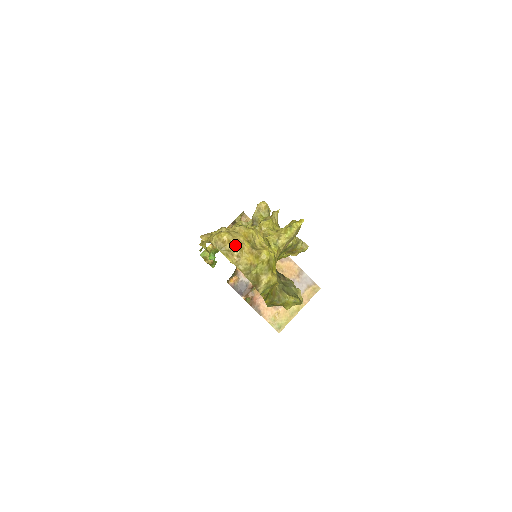
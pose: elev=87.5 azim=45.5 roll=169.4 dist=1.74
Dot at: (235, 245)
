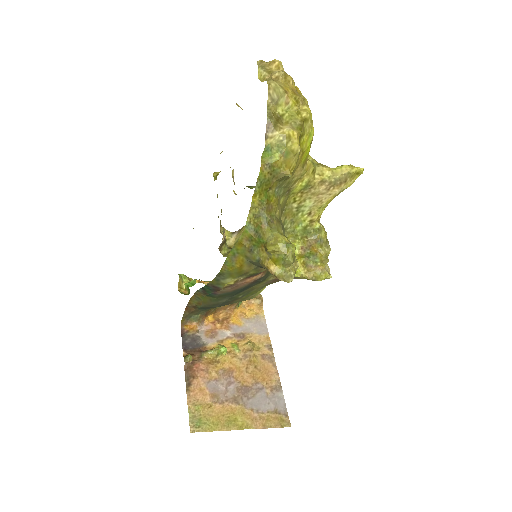
Dot at: (282, 71)
